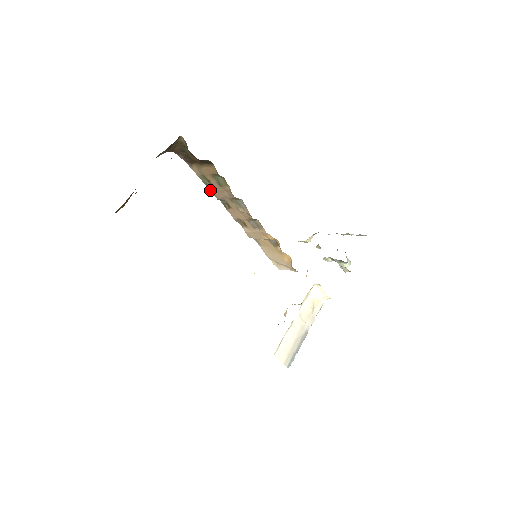
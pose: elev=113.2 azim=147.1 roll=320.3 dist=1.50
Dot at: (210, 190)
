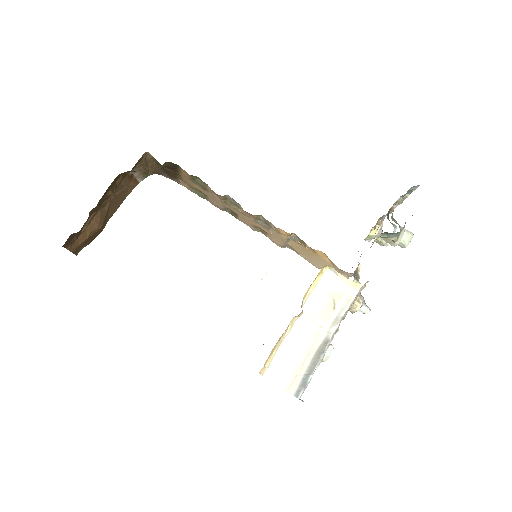
Dot at: occluded
